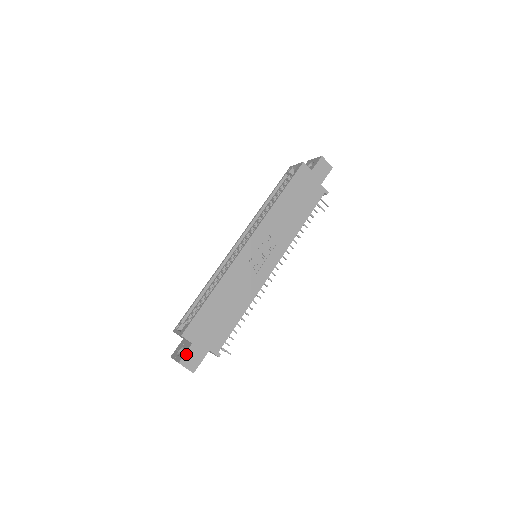
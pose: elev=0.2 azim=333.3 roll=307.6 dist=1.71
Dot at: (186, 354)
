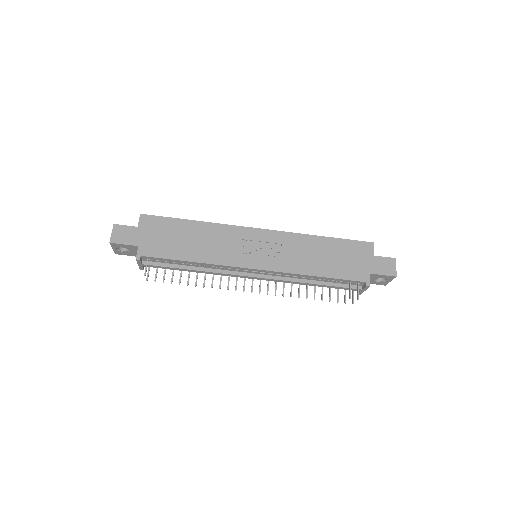
Dot at: (125, 226)
